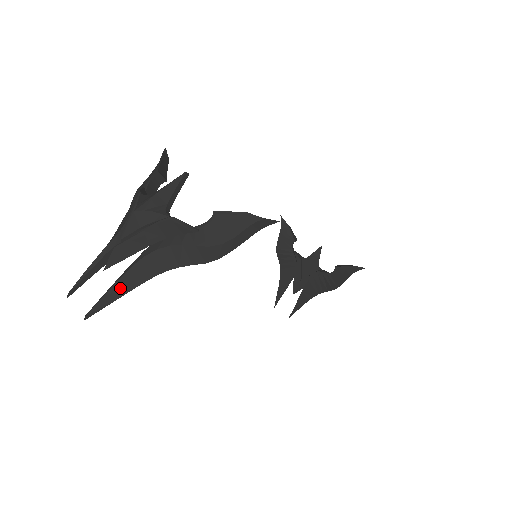
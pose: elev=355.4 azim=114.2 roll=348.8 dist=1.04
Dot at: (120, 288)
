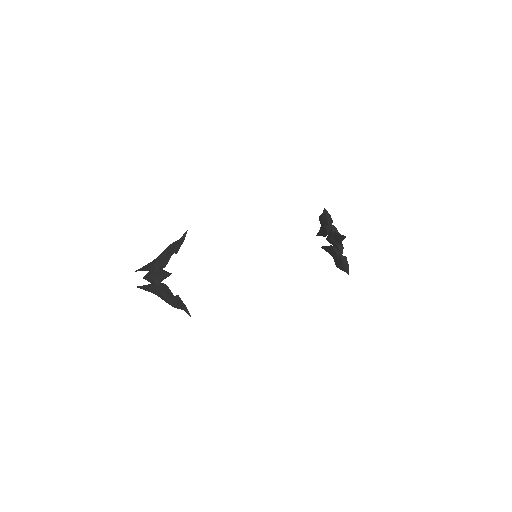
Dot at: (145, 289)
